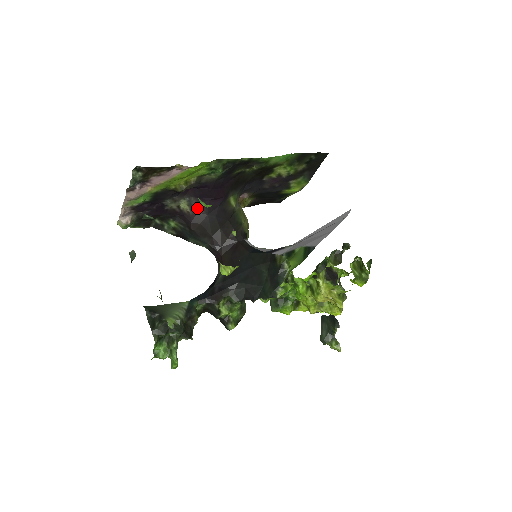
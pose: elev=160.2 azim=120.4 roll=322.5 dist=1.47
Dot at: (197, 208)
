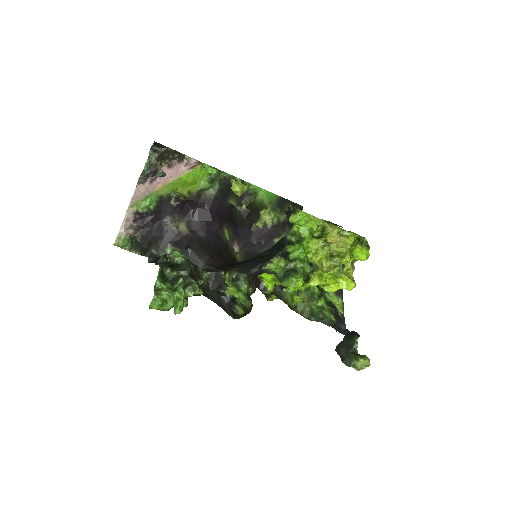
Dot at: (195, 231)
